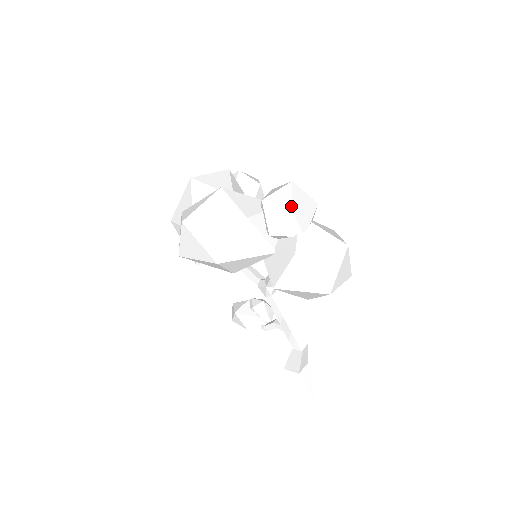
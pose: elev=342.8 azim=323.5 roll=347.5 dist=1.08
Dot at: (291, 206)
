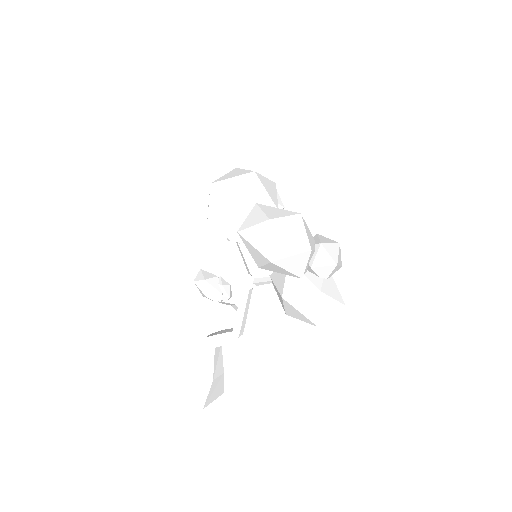
Dot at: (337, 262)
